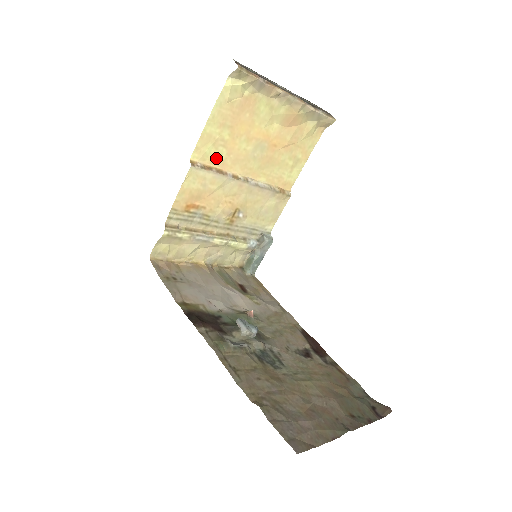
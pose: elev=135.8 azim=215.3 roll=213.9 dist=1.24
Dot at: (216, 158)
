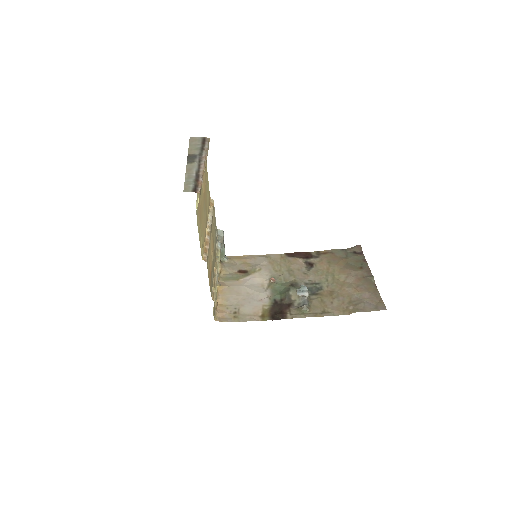
Dot at: (203, 241)
